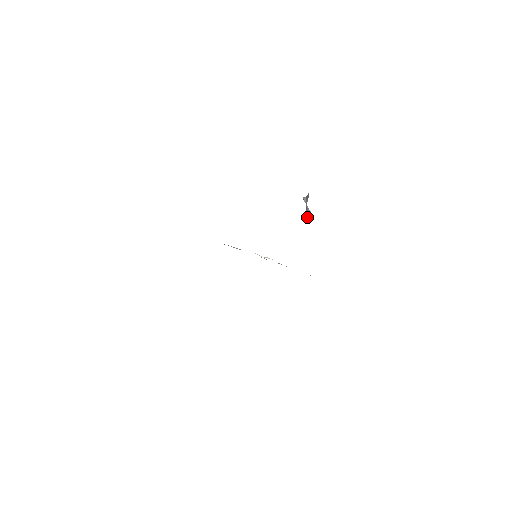
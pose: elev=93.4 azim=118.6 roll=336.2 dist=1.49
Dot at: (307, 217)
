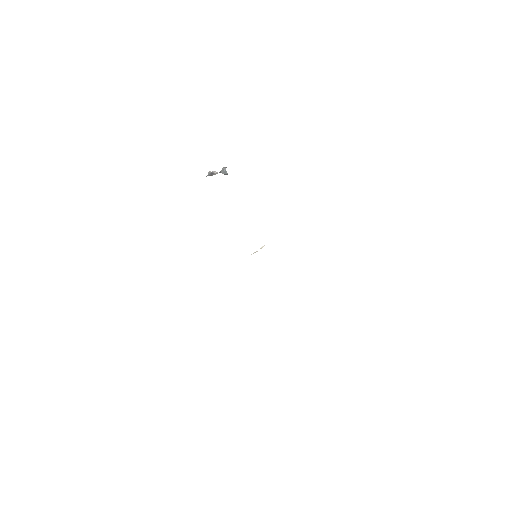
Dot at: occluded
